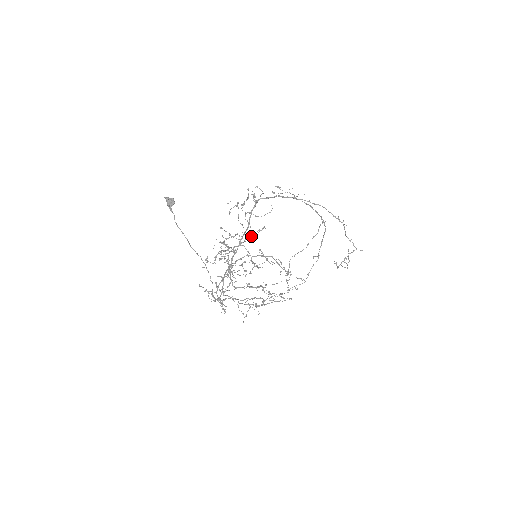
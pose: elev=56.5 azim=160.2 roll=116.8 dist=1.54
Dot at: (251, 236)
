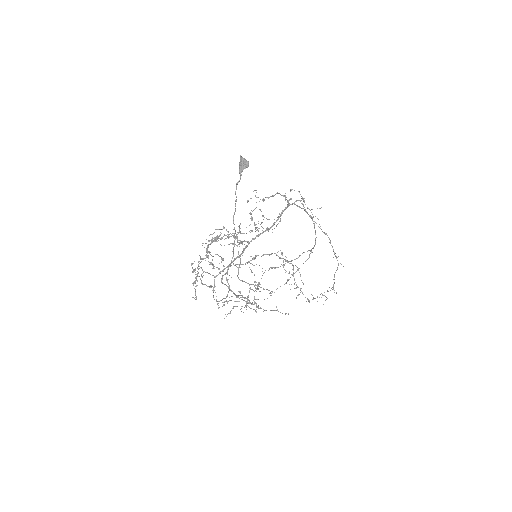
Dot at: occluded
